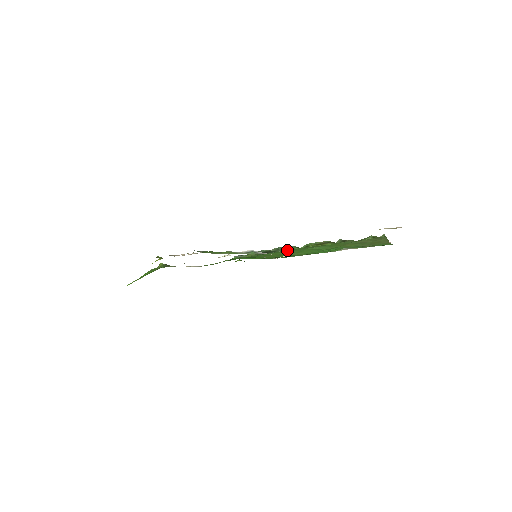
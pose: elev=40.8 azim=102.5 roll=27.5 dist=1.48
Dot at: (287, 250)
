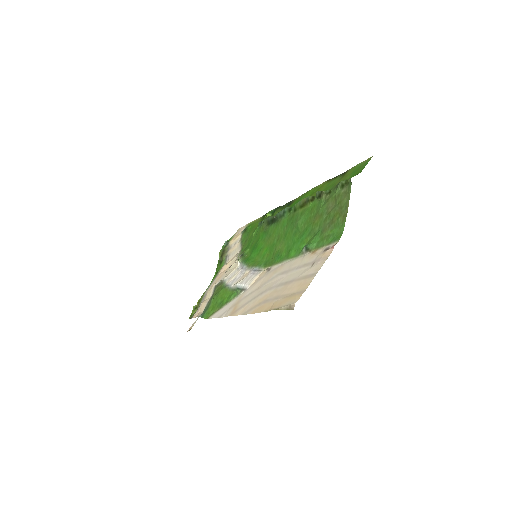
Dot at: (282, 220)
